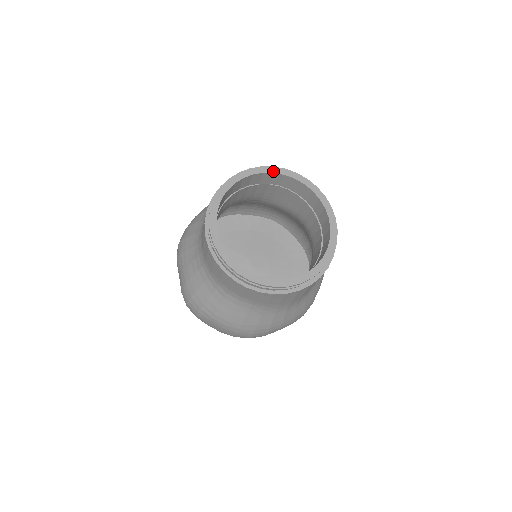
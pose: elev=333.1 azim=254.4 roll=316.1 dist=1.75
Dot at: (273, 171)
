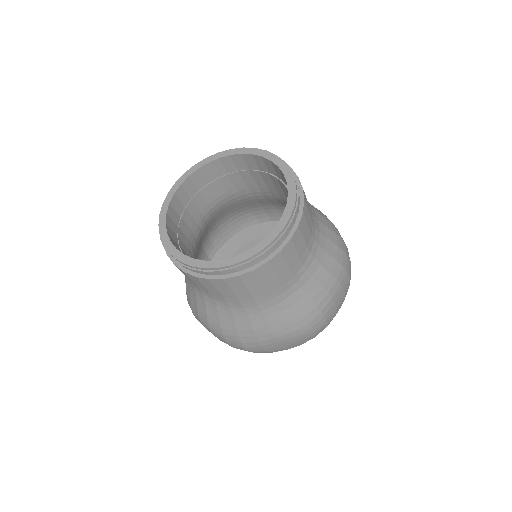
Dot at: (241, 152)
